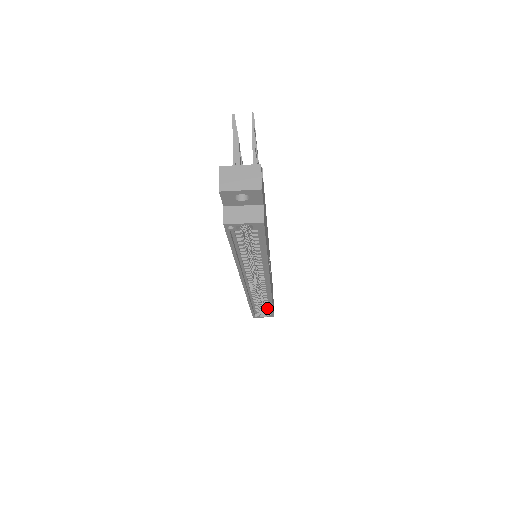
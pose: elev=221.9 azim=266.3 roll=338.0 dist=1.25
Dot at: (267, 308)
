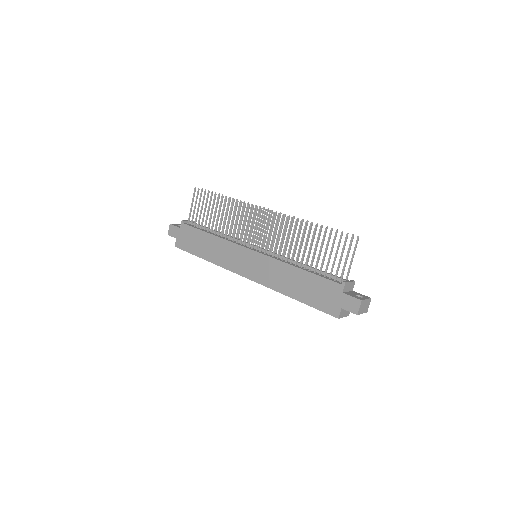
Dot at: occluded
